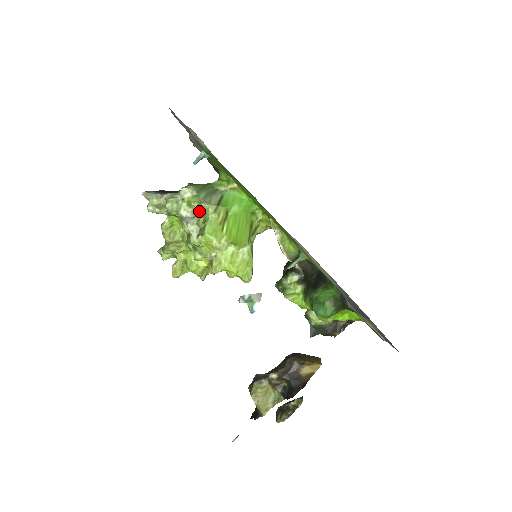
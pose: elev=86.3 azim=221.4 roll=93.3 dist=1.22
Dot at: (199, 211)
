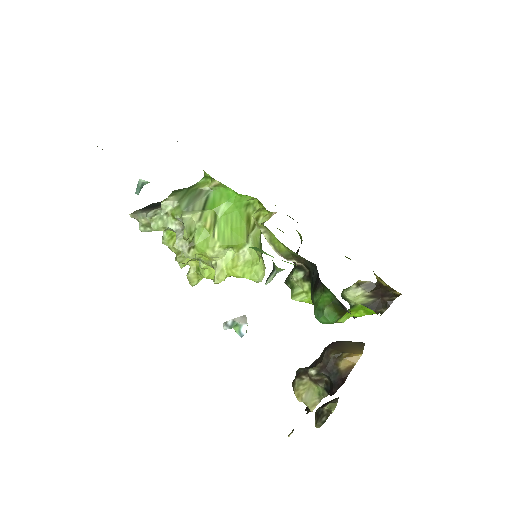
Dot at: (183, 224)
